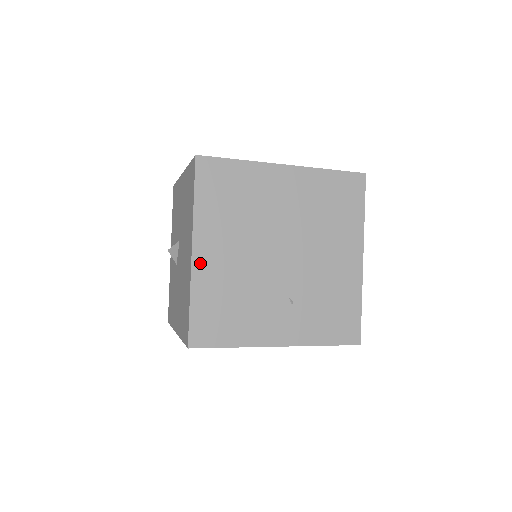
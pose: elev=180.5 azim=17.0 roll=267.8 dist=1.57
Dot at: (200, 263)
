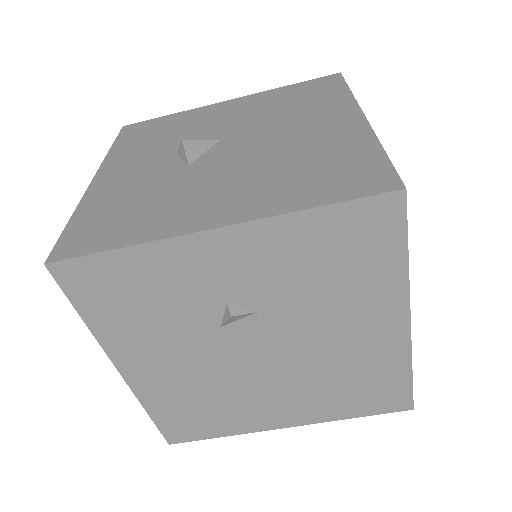
Dot at: occluded
